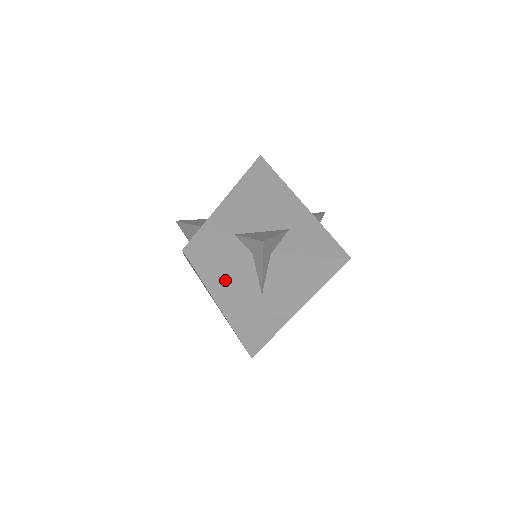
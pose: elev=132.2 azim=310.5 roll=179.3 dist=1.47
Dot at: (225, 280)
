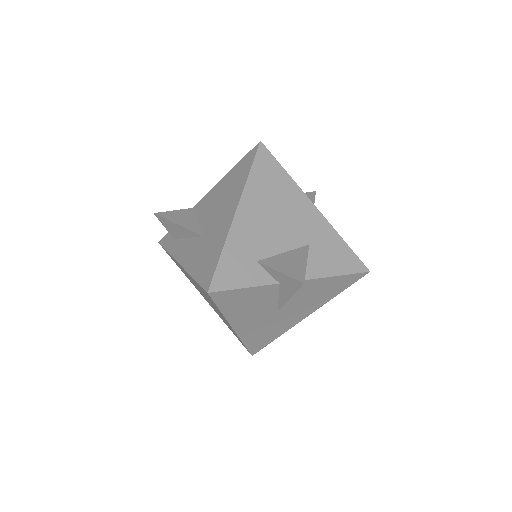
Dot at: (245, 308)
